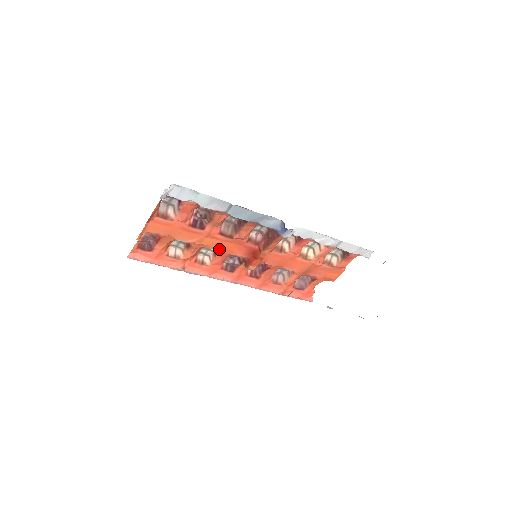
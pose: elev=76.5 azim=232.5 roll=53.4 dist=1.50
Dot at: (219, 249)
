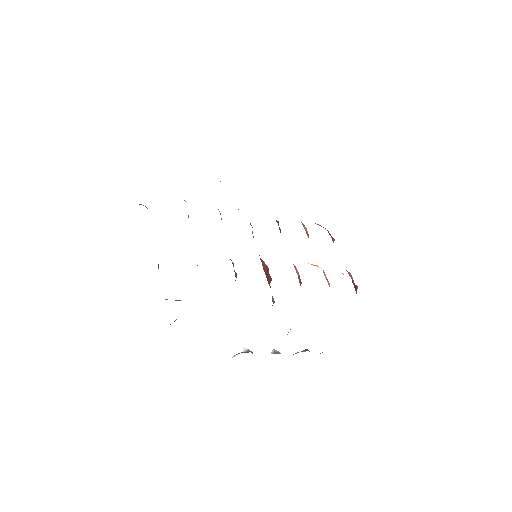
Dot at: occluded
